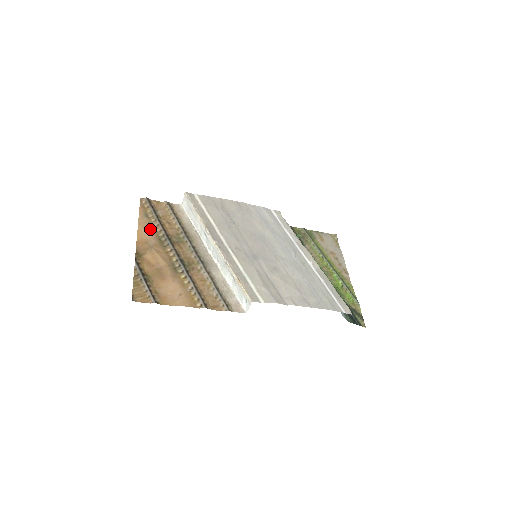
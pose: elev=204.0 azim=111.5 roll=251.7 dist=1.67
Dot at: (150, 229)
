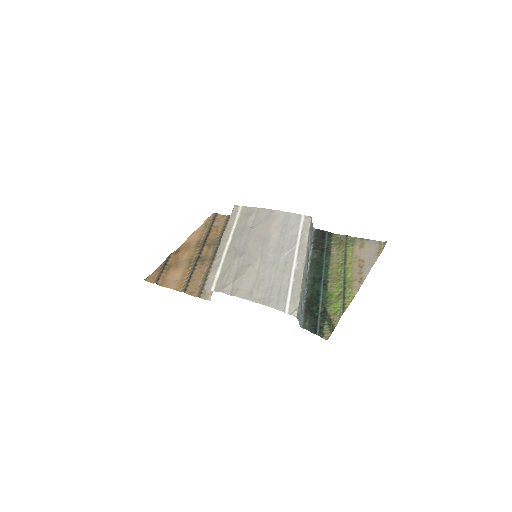
Dot at: (199, 235)
